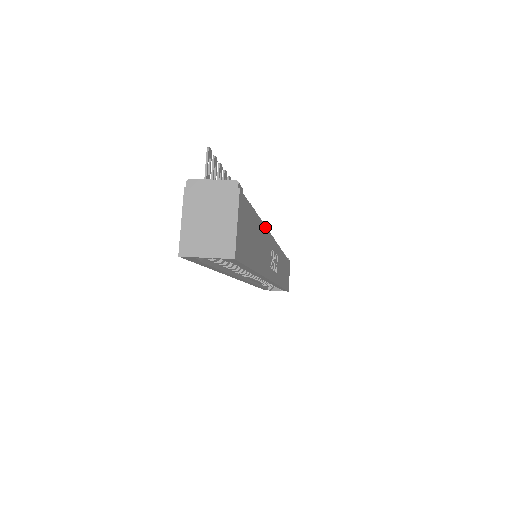
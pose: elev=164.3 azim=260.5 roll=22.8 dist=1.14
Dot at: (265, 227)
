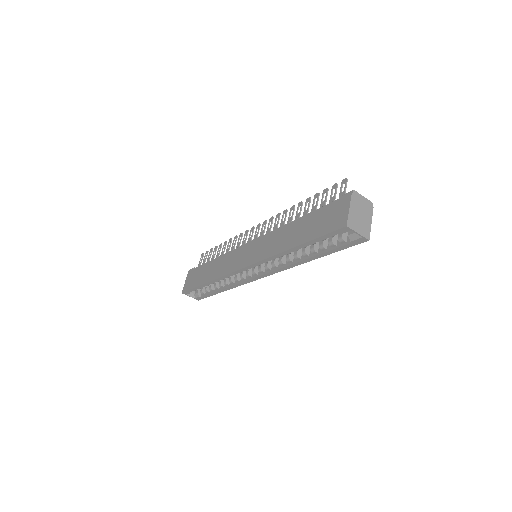
Dot at: occluded
